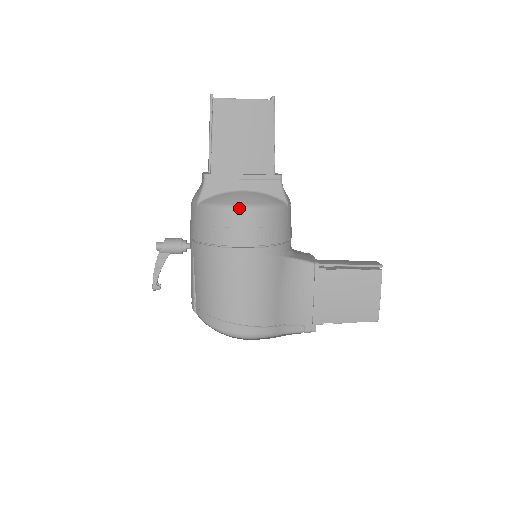
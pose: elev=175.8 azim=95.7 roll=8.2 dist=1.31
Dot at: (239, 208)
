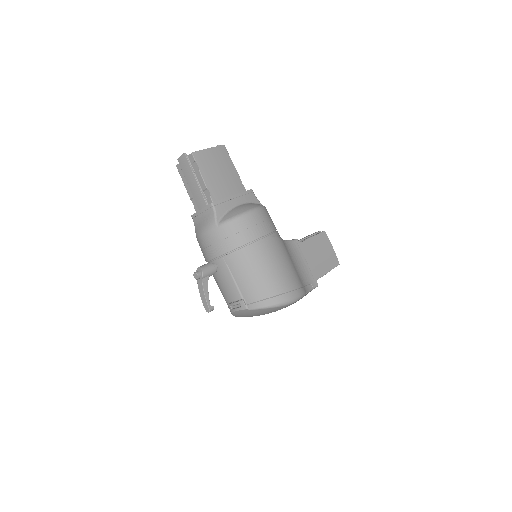
Dot at: (251, 211)
